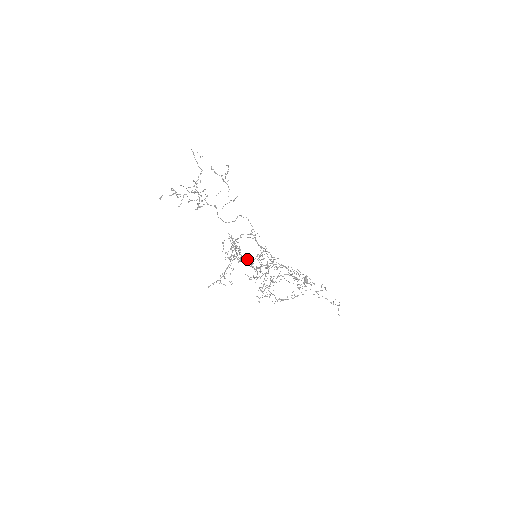
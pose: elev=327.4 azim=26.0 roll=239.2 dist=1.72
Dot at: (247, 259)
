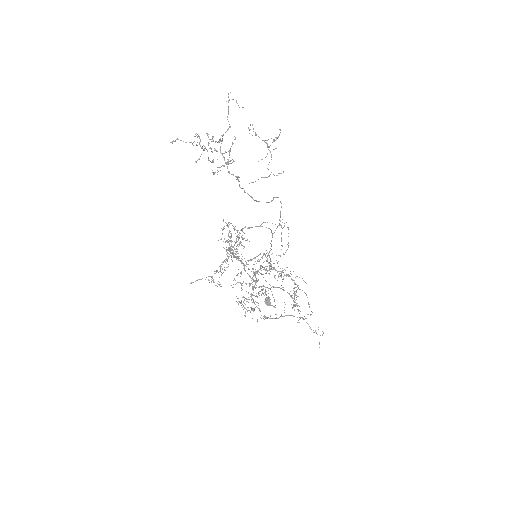
Dot at: occluded
